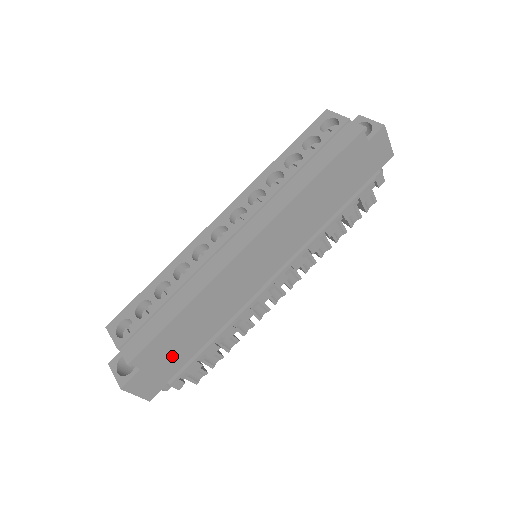
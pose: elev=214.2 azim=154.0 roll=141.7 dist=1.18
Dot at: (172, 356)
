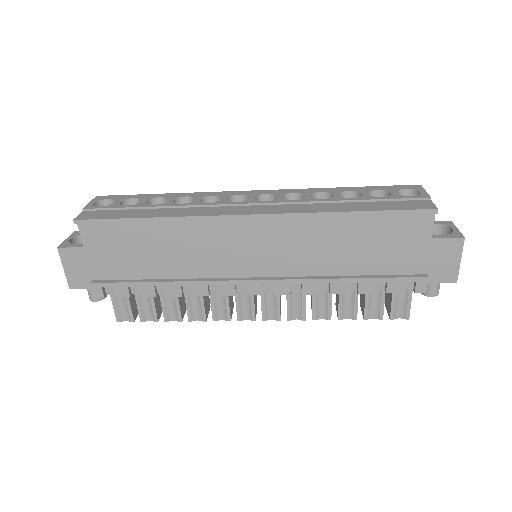
Dot at: (113, 258)
